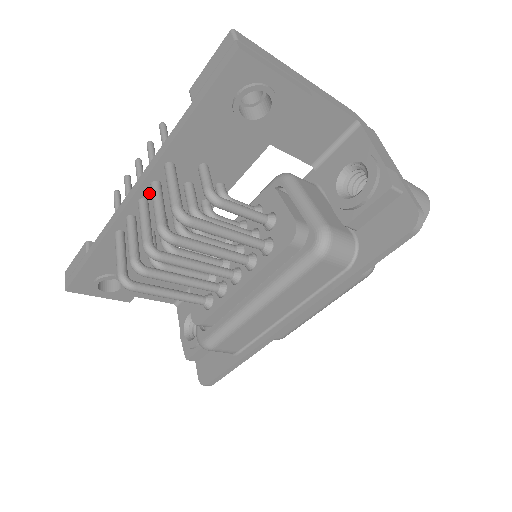
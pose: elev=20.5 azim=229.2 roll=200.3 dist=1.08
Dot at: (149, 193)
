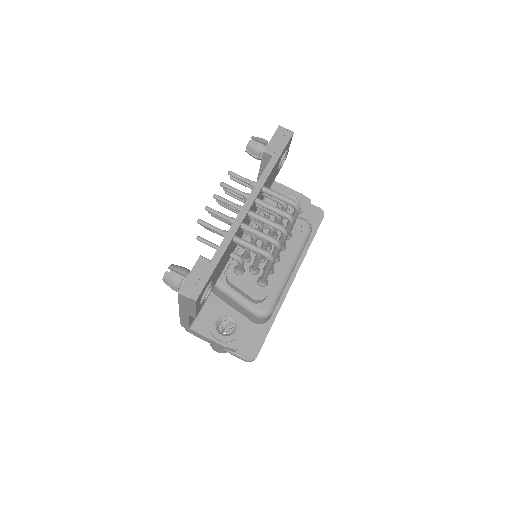
Dot at: (252, 206)
